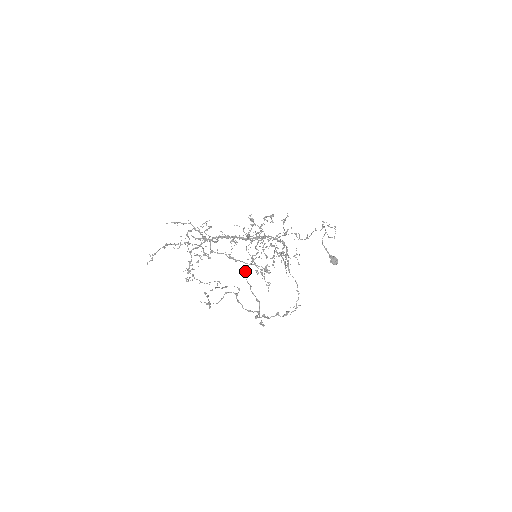
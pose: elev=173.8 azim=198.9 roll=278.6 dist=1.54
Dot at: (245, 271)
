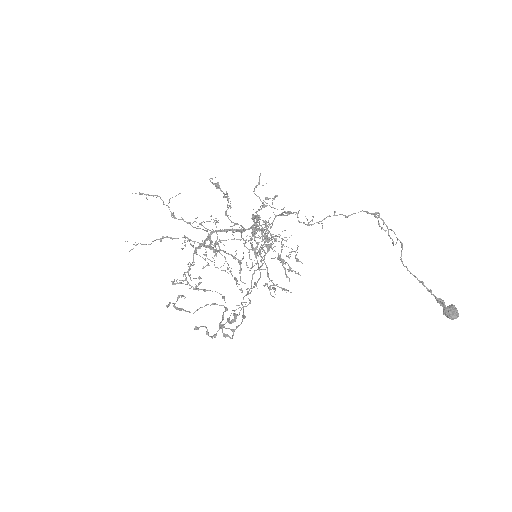
Dot at: (227, 269)
